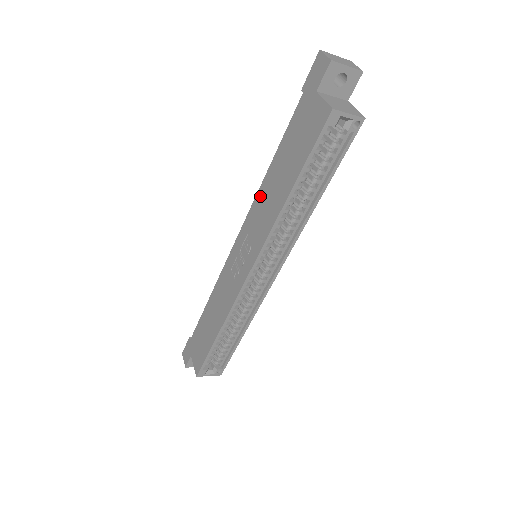
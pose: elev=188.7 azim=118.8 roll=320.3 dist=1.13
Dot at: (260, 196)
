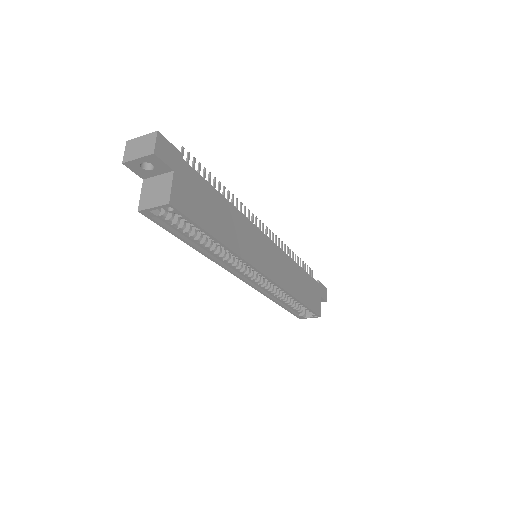
Dot at: occluded
